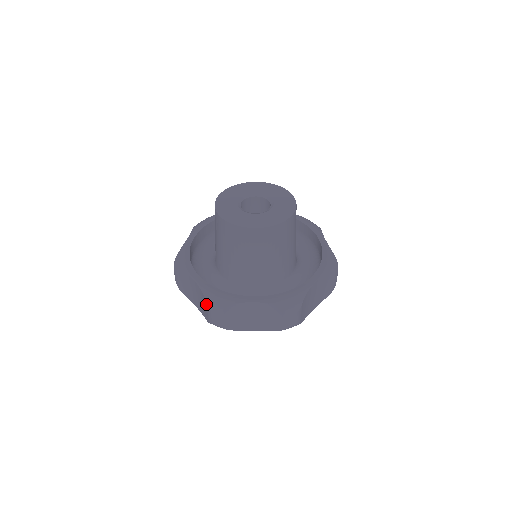
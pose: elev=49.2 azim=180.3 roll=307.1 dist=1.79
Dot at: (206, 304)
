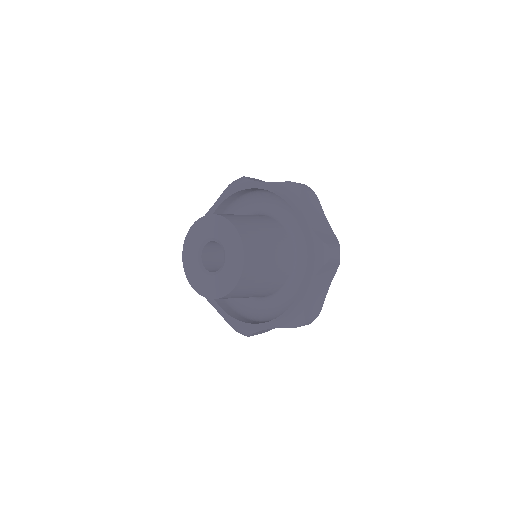
Dot at: occluded
